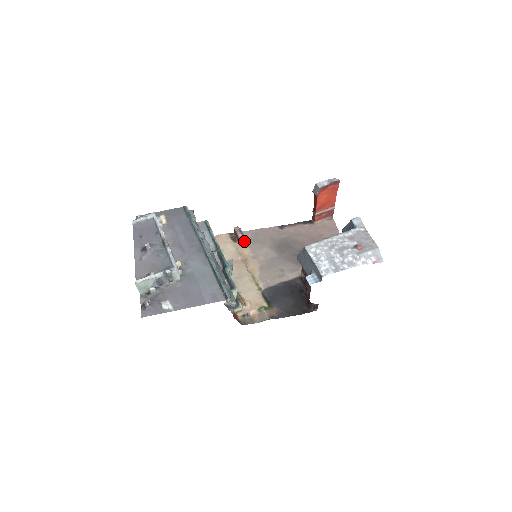
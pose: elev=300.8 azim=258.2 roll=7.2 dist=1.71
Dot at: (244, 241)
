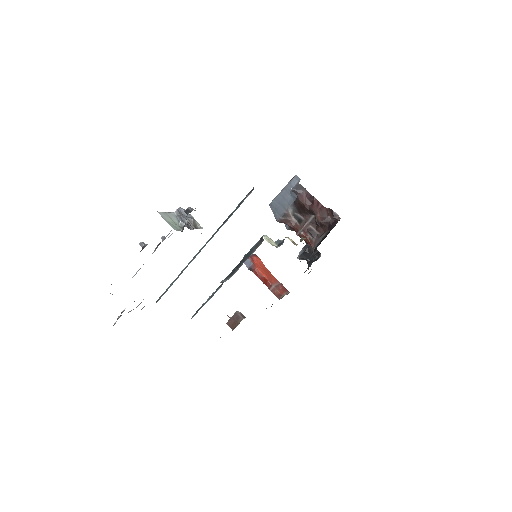
Dot at: occluded
